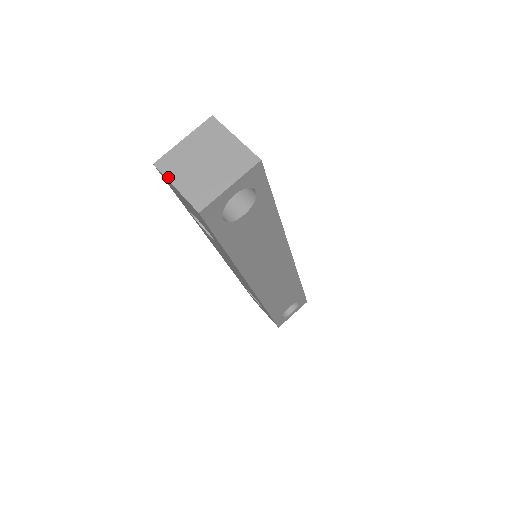
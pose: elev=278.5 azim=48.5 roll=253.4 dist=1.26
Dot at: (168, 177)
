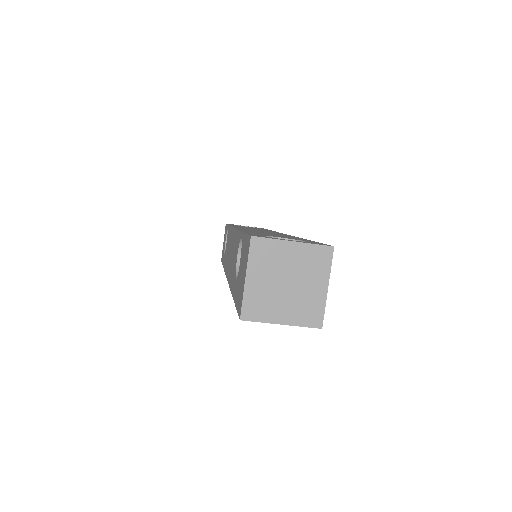
Dot at: (250, 263)
